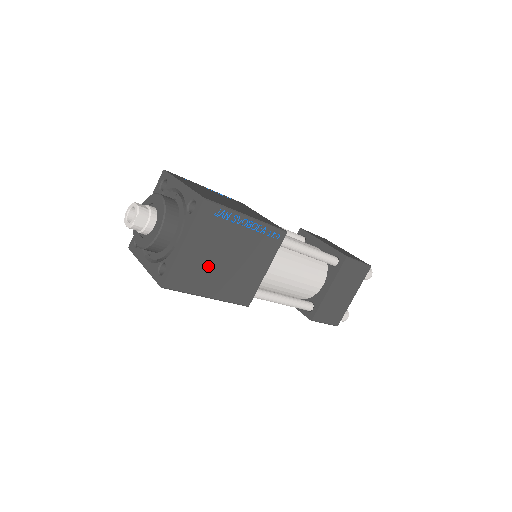
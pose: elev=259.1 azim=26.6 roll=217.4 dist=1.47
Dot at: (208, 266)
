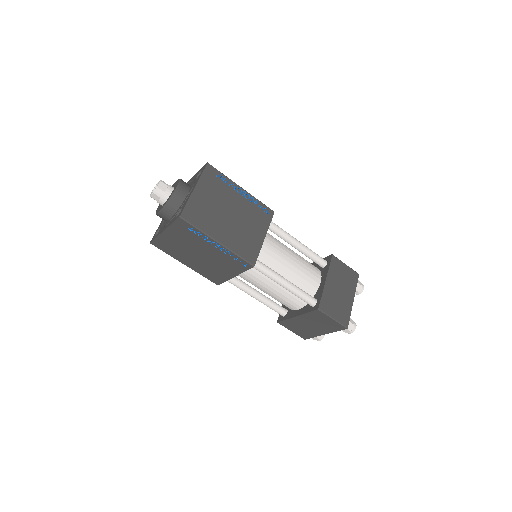
Dot at: (184, 250)
